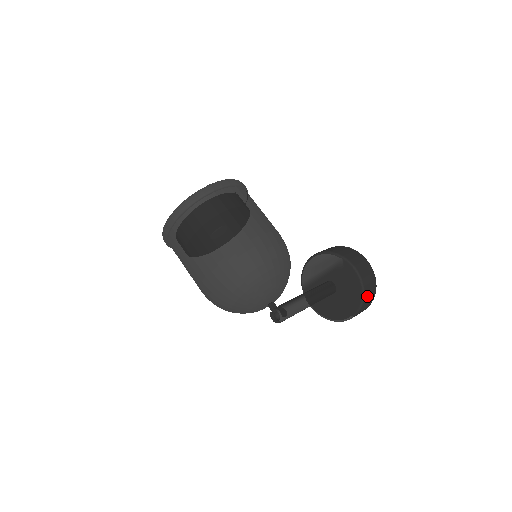
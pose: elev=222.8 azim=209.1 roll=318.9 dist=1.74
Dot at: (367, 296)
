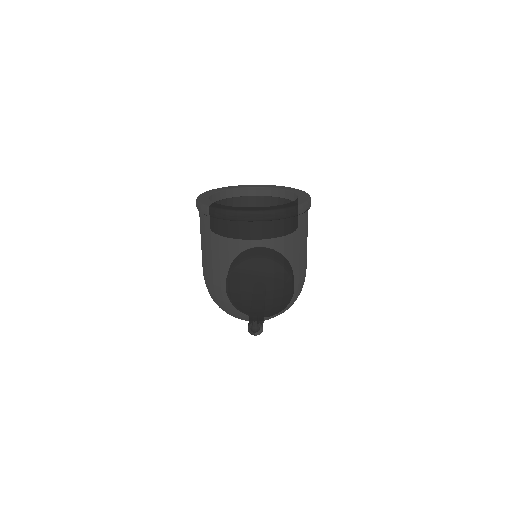
Dot at: occluded
